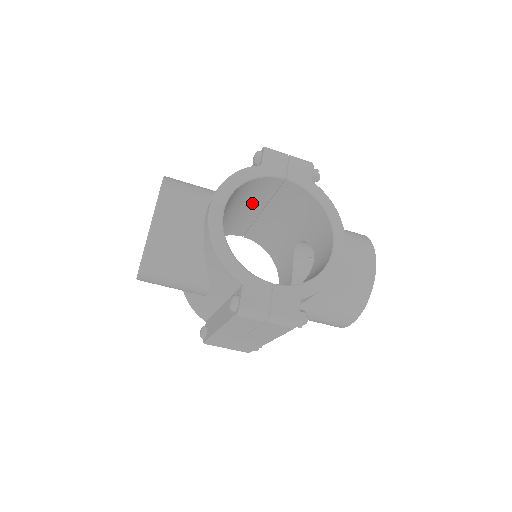
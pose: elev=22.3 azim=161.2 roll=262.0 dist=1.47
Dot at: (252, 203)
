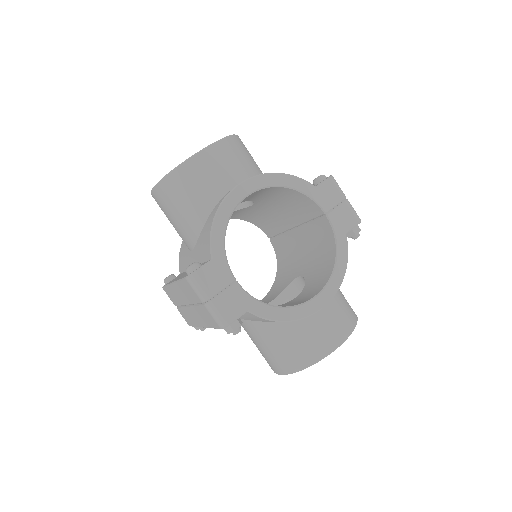
Dot at: (289, 213)
